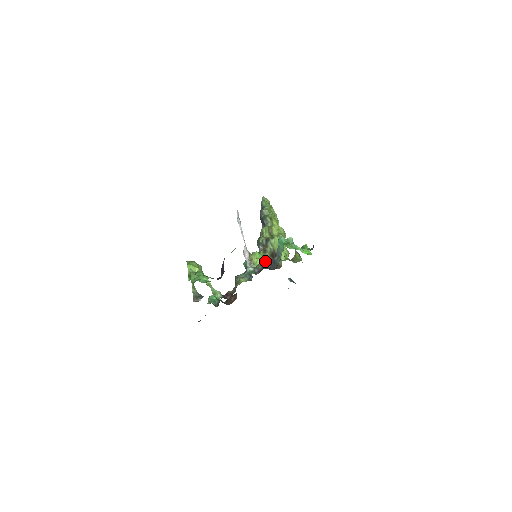
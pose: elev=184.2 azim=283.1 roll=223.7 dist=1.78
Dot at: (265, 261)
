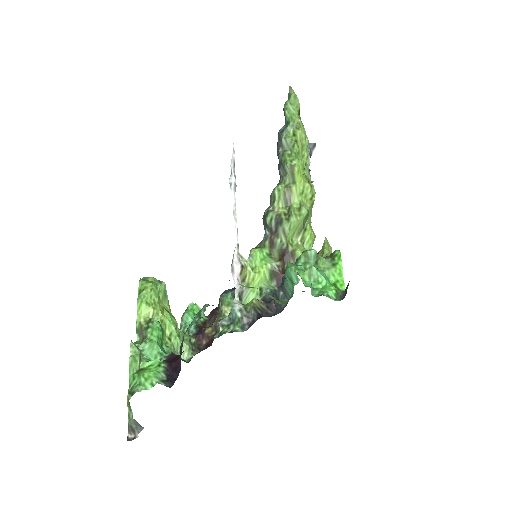
Dot at: (268, 272)
